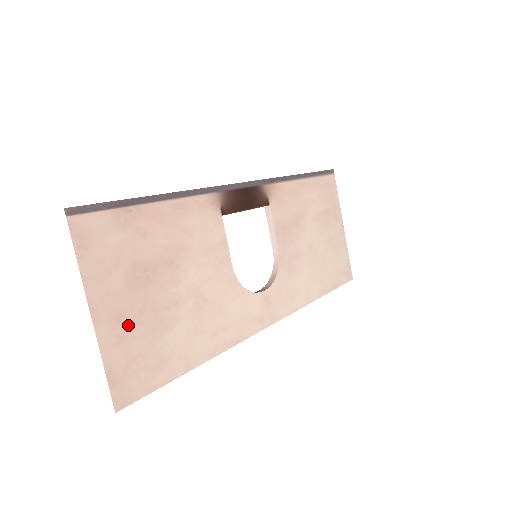
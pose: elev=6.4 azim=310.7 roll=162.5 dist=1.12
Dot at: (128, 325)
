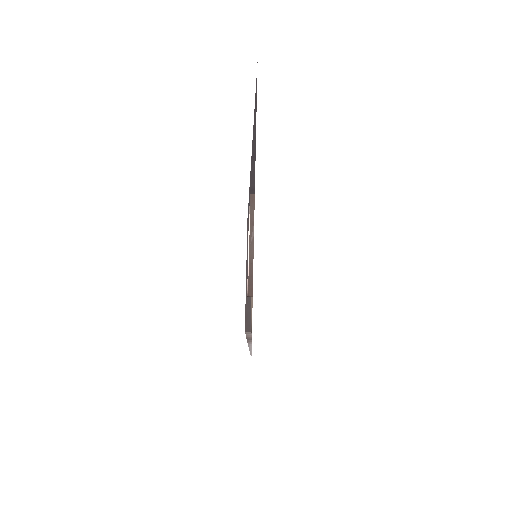
Dot at: occluded
